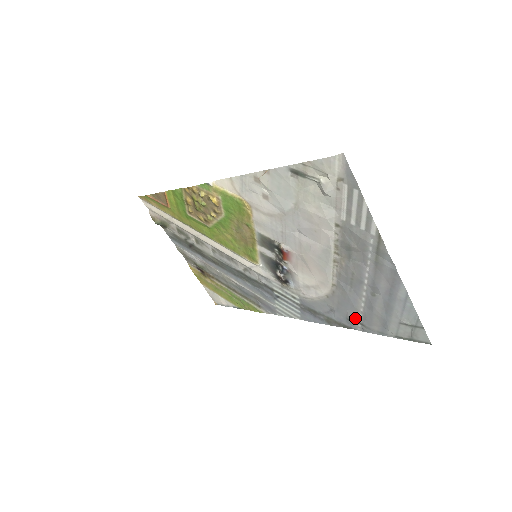
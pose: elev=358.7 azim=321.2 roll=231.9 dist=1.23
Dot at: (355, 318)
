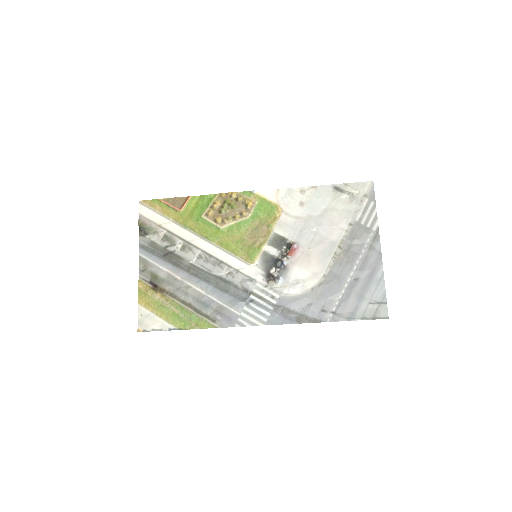
Dot at: (330, 307)
